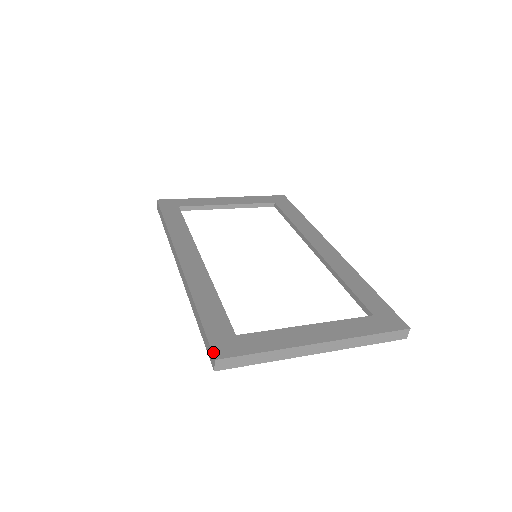
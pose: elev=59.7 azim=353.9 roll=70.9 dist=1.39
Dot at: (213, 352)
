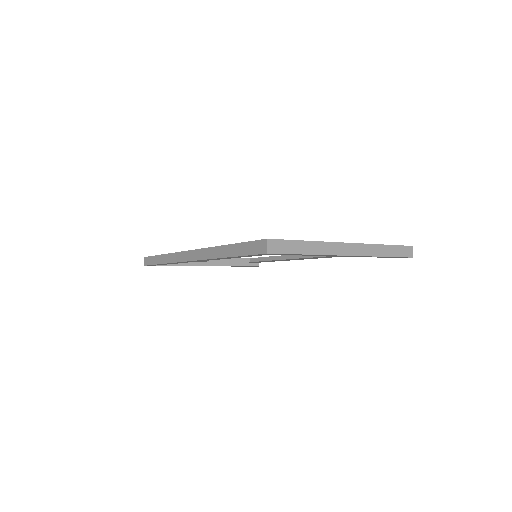
Dot at: (262, 239)
